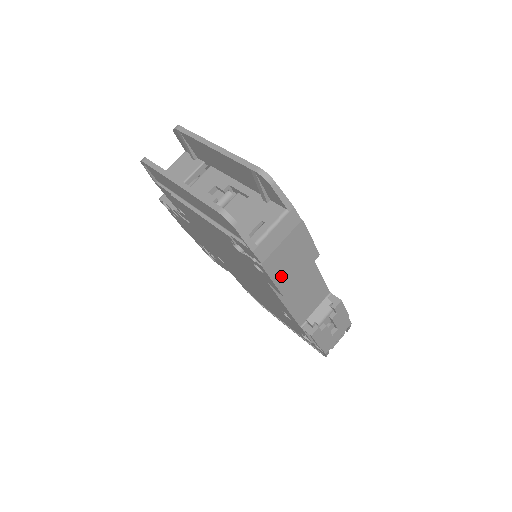
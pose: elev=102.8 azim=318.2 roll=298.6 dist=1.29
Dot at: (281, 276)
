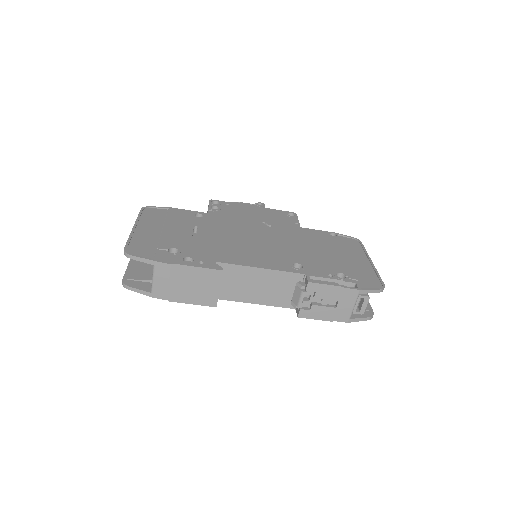
Dot at: (197, 298)
